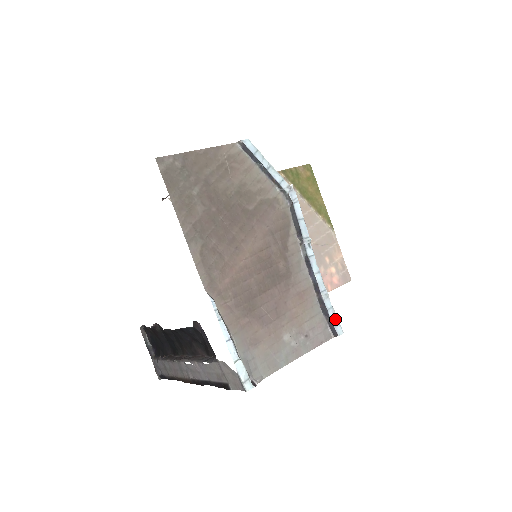
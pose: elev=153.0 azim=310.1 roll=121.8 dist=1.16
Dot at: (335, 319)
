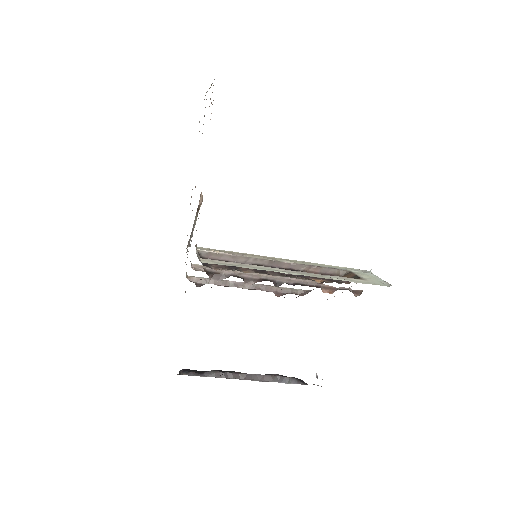
Dot at: occluded
